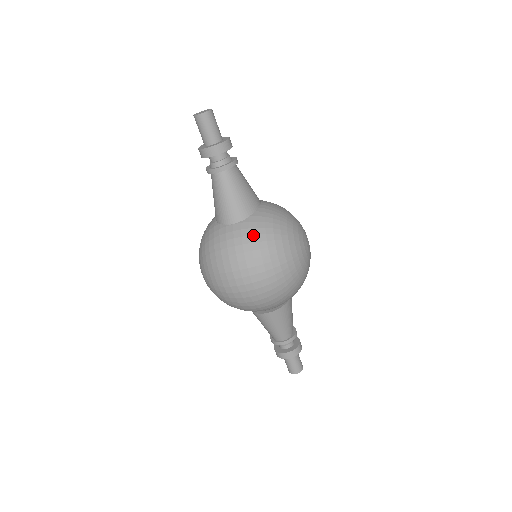
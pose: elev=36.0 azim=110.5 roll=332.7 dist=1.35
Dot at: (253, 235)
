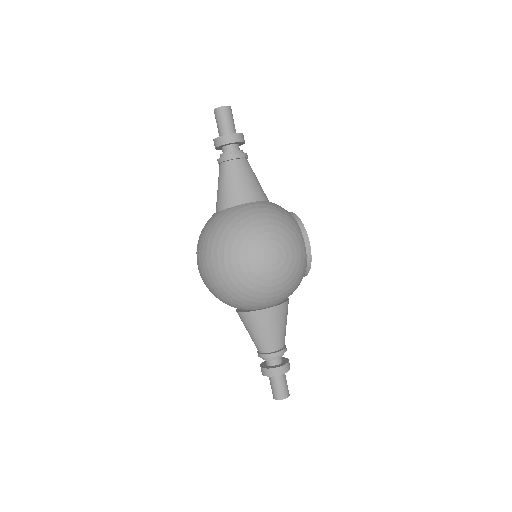
Dot at: (213, 225)
